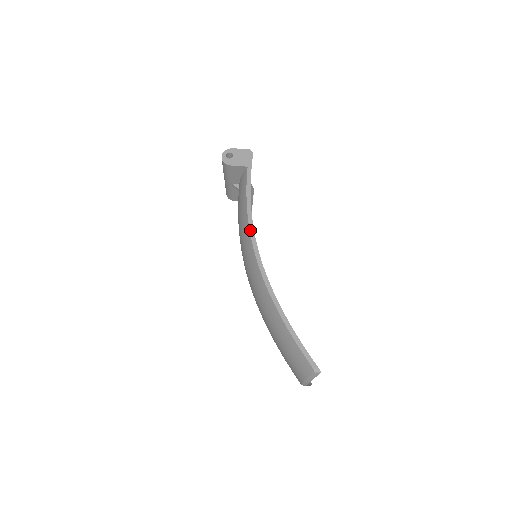
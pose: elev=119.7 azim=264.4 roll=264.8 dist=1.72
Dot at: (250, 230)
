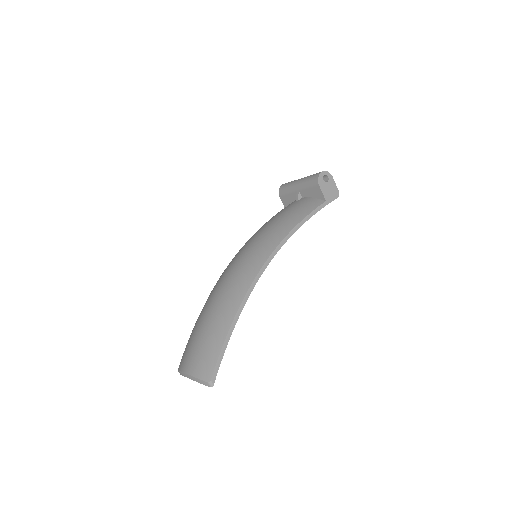
Dot at: (281, 243)
